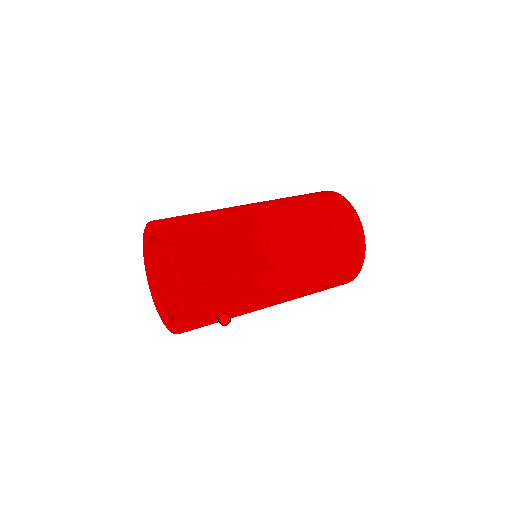
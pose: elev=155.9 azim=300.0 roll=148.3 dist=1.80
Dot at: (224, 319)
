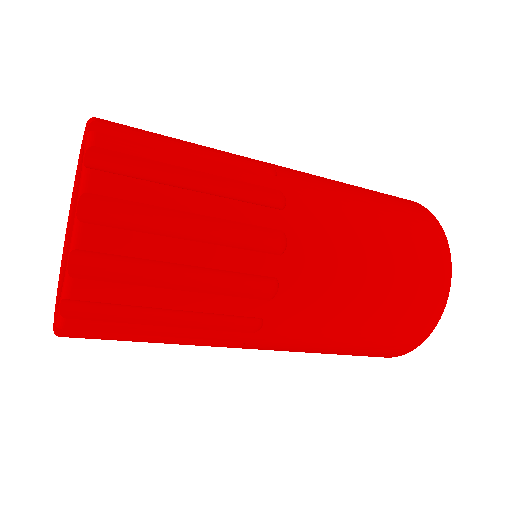
Dot at: (179, 292)
